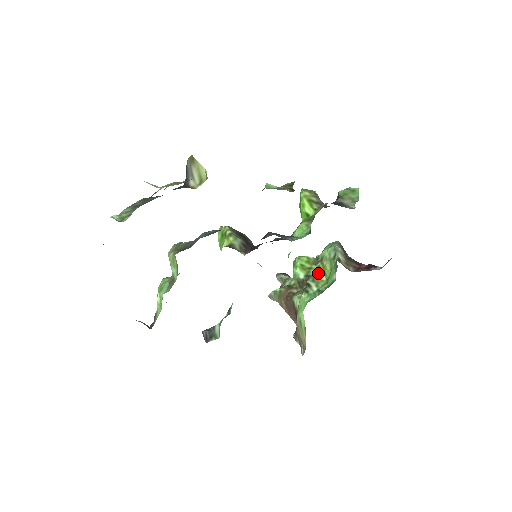
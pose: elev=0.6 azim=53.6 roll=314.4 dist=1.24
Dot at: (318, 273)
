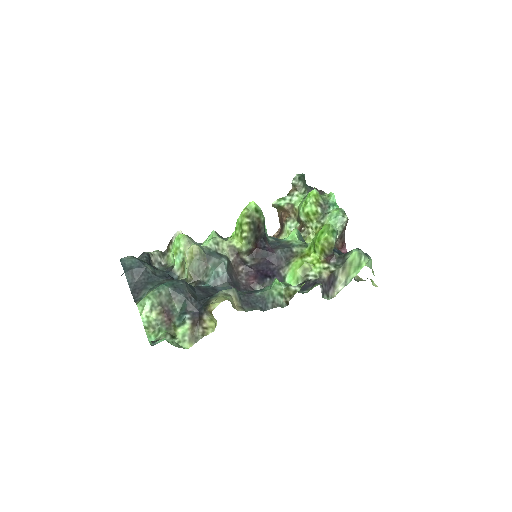
Dot at: (313, 230)
